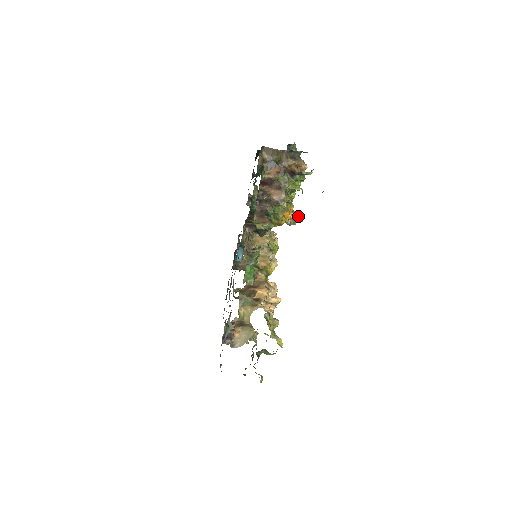
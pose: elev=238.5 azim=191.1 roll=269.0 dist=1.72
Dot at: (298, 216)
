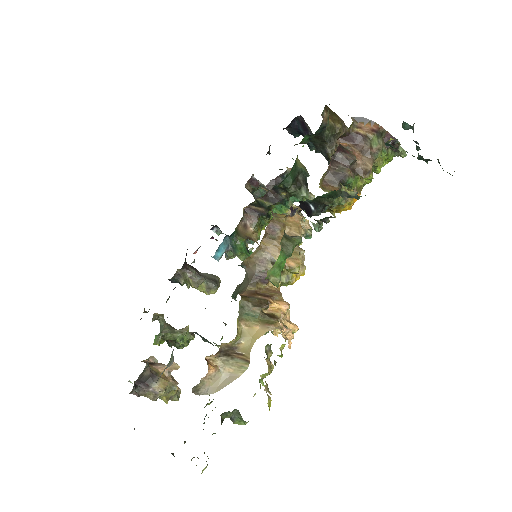
Dot at: (310, 228)
